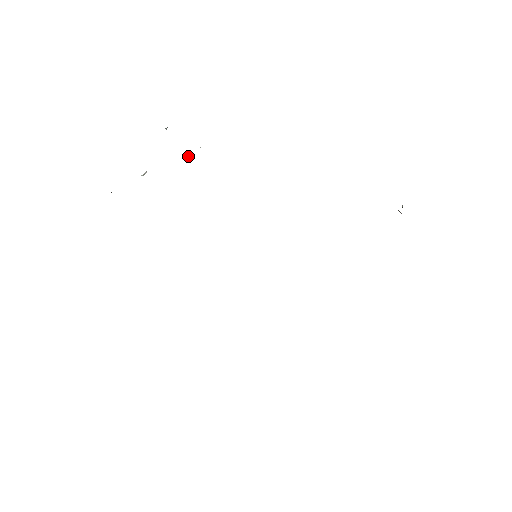
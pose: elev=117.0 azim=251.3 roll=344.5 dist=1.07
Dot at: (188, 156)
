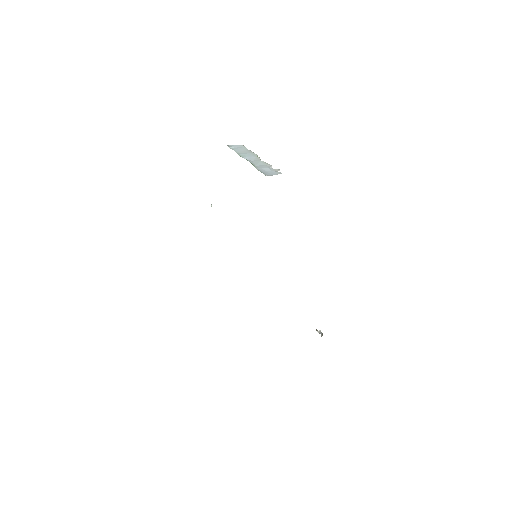
Dot at: occluded
